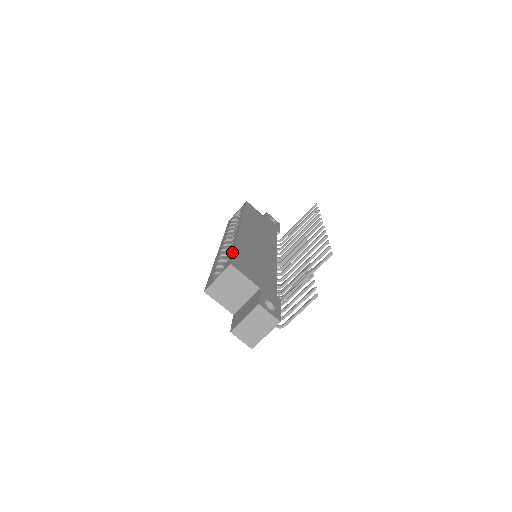
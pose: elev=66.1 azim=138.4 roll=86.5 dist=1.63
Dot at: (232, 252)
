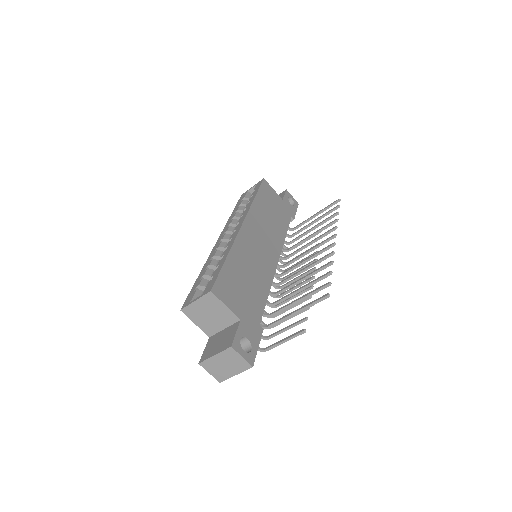
Dot at: (219, 269)
